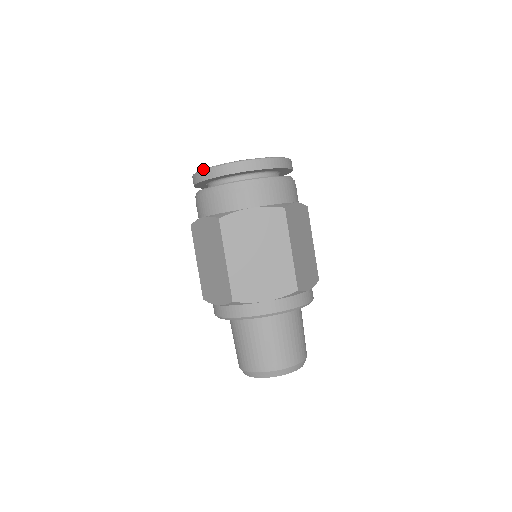
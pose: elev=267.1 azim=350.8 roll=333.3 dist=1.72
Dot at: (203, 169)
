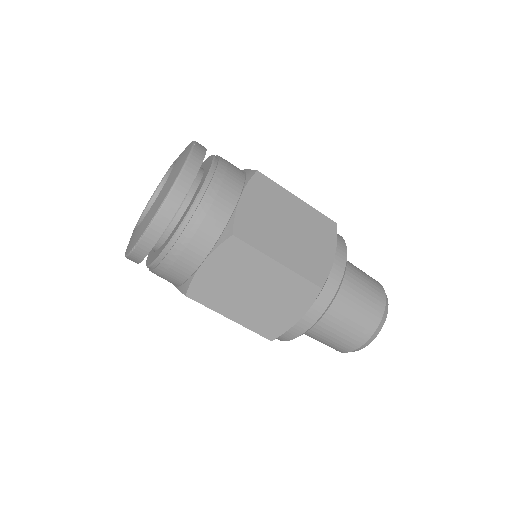
Dot at: (125, 256)
